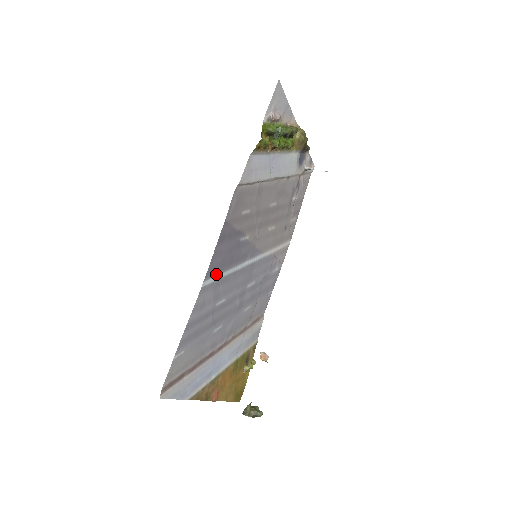
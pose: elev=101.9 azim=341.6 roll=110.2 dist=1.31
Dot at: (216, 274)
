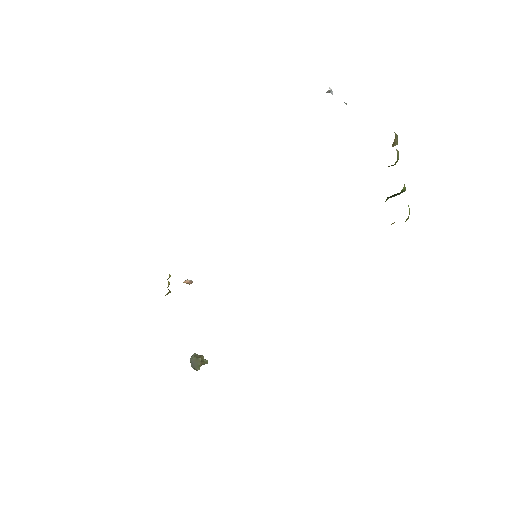
Dot at: occluded
